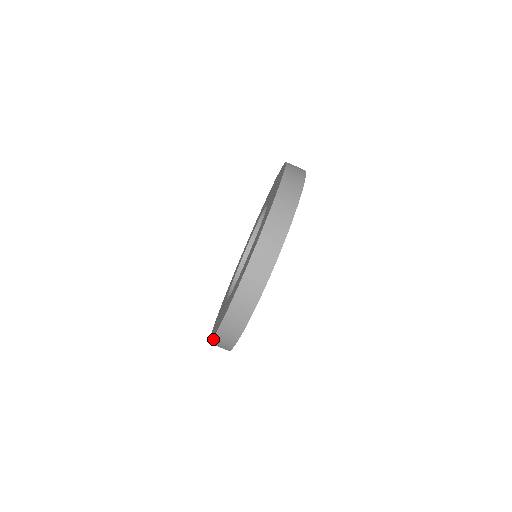
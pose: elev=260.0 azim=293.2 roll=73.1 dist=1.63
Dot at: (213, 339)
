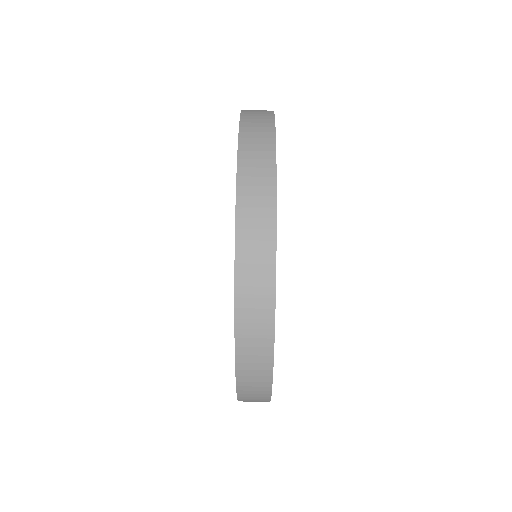
Dot at: (235, 296)
